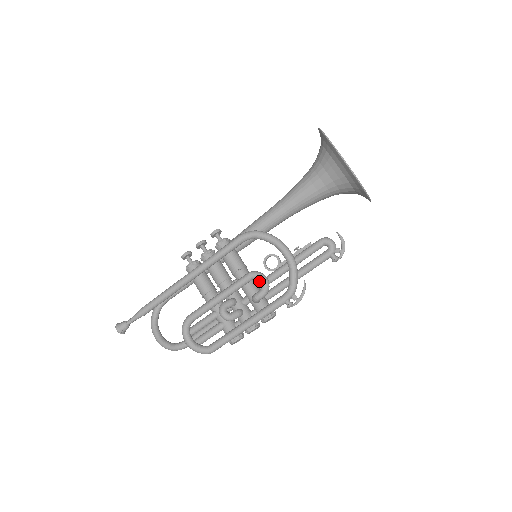
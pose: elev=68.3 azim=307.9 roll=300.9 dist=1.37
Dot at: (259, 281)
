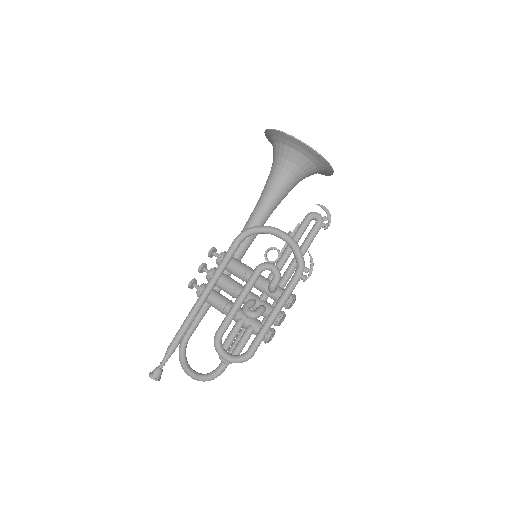
Dot at: (268, 276)
